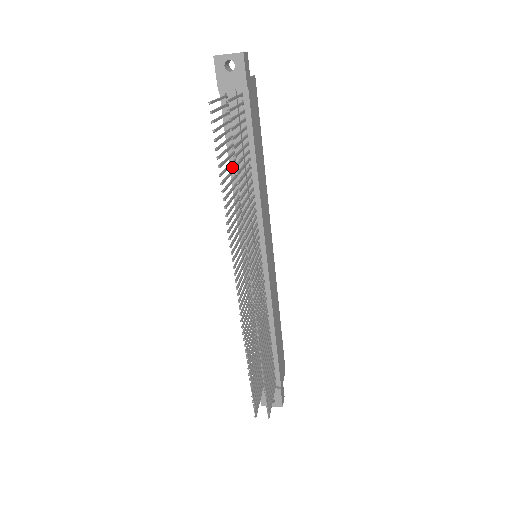
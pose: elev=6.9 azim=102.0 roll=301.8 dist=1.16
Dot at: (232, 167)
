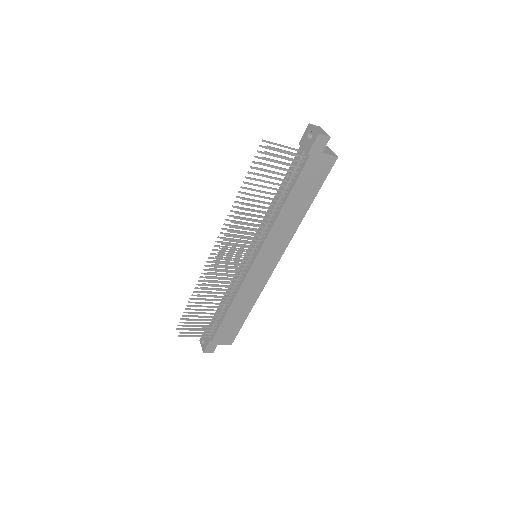
Dot at: (278, 193)
